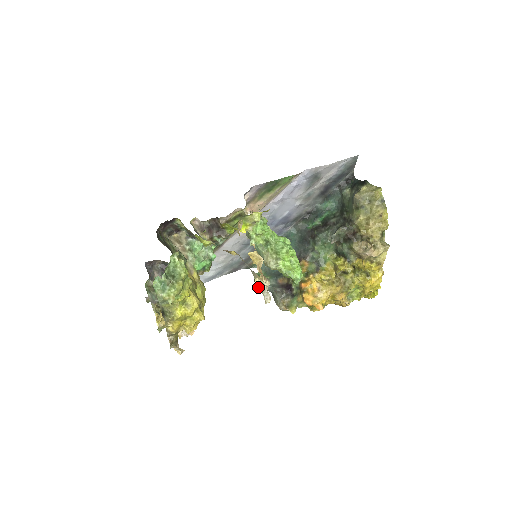
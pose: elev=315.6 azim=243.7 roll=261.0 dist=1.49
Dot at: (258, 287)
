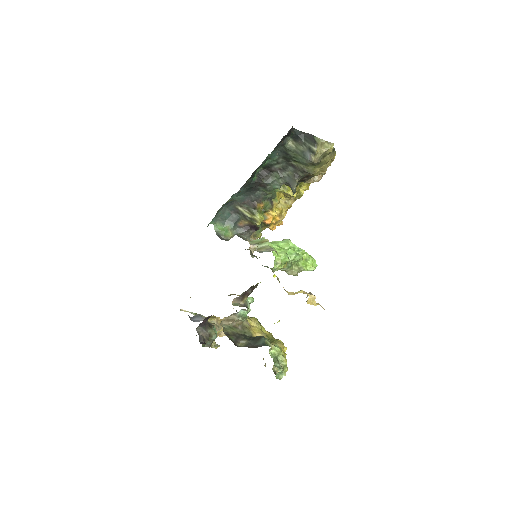
Dot at: occluded
